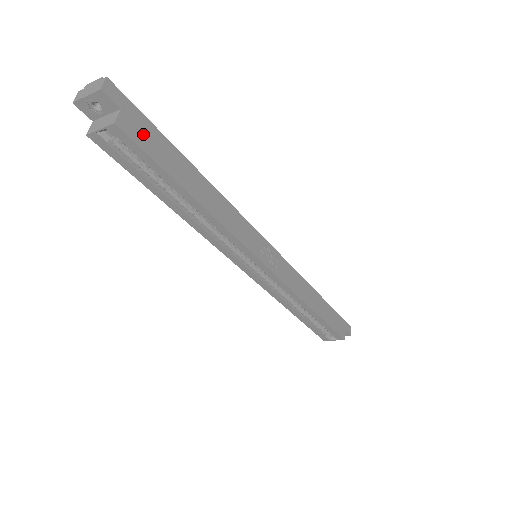
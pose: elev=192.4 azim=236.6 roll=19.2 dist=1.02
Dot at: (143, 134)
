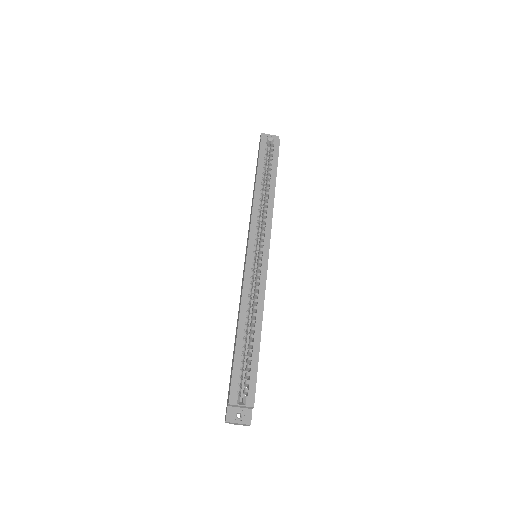
Dot at: occluded
